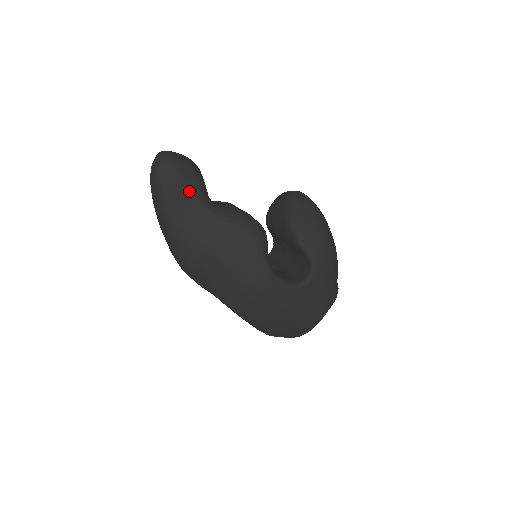
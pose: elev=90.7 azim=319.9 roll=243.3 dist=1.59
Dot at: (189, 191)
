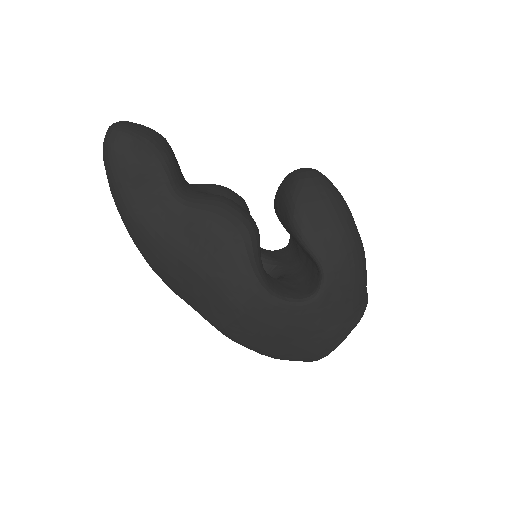
Dot at: (149, 176)
